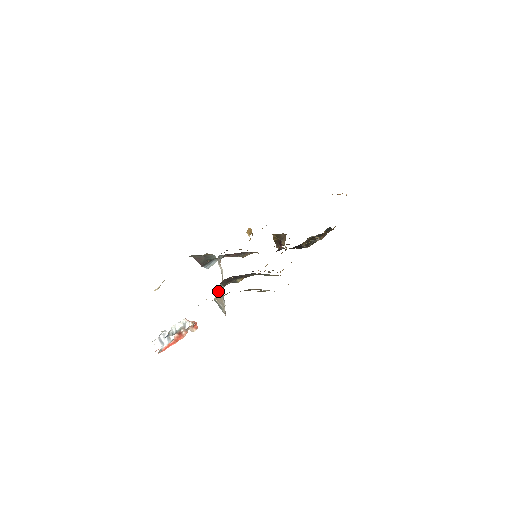
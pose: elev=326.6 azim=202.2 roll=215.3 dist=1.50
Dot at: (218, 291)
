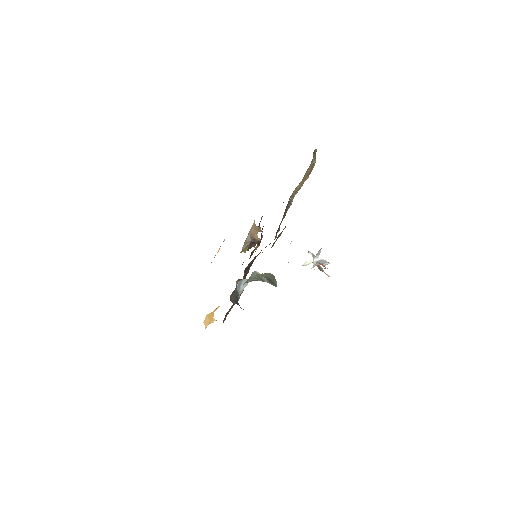
Dot at: occluded
